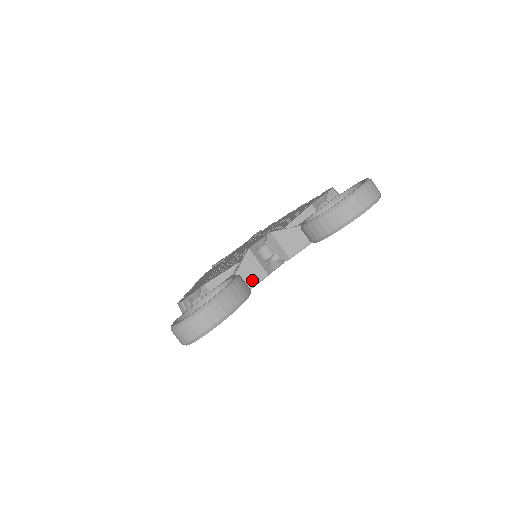
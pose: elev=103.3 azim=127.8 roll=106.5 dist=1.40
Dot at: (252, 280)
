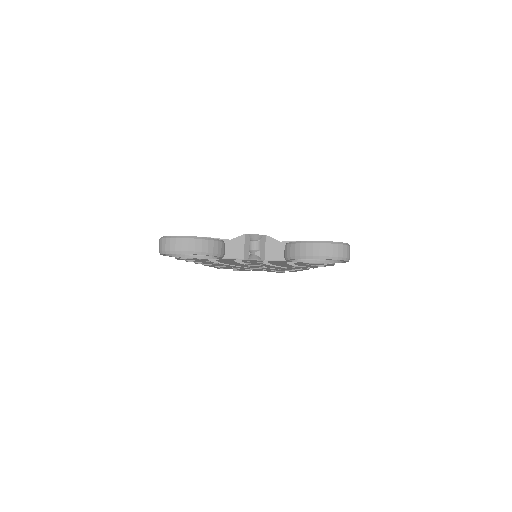
Dot at: (231, 254)
